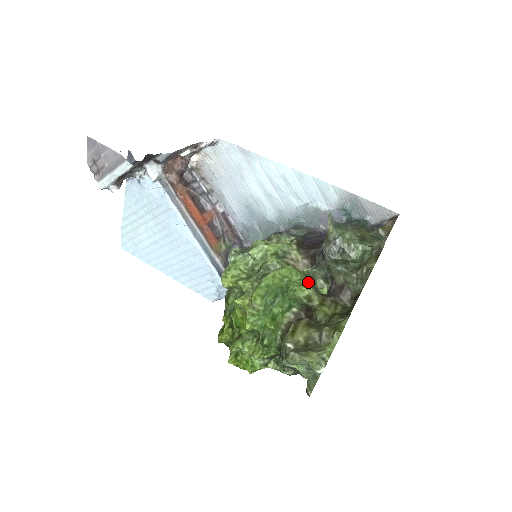
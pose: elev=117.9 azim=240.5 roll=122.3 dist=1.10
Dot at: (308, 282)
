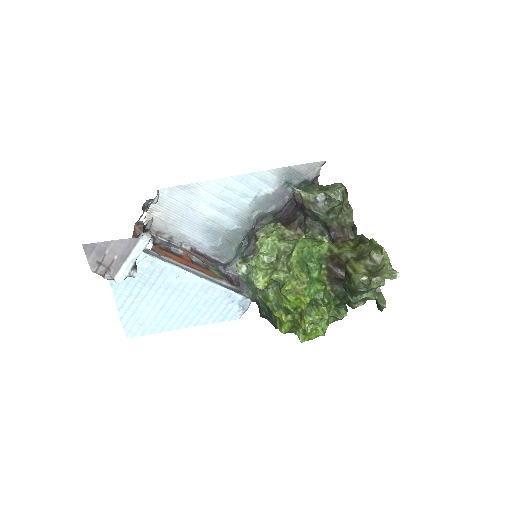
Dot at: (318, 241)
